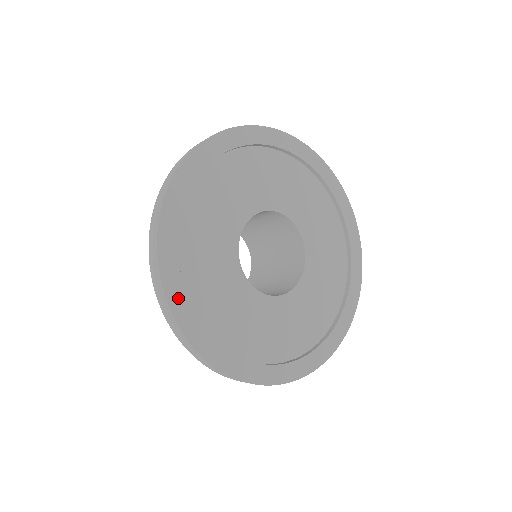
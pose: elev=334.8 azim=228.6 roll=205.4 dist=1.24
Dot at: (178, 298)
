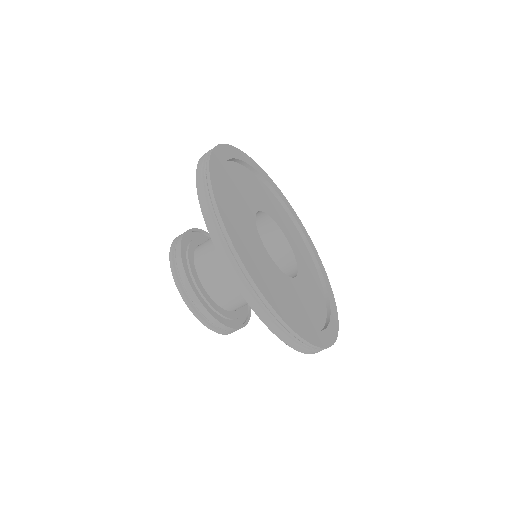
Dot at: (307, 334)
